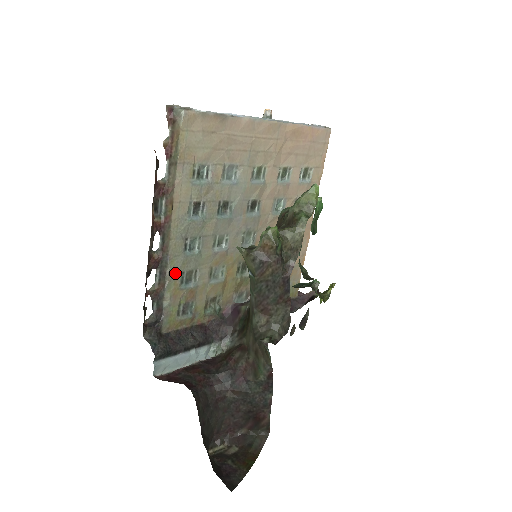
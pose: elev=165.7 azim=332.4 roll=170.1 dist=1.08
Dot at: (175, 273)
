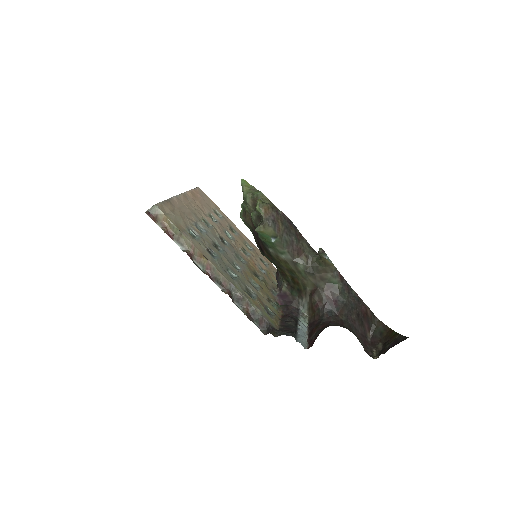
Dot at: (243, 292)
